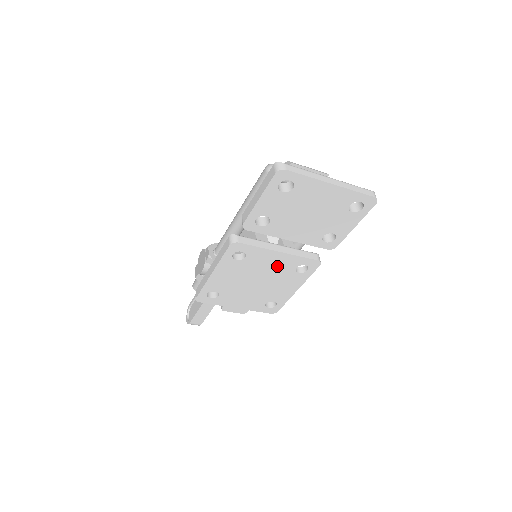
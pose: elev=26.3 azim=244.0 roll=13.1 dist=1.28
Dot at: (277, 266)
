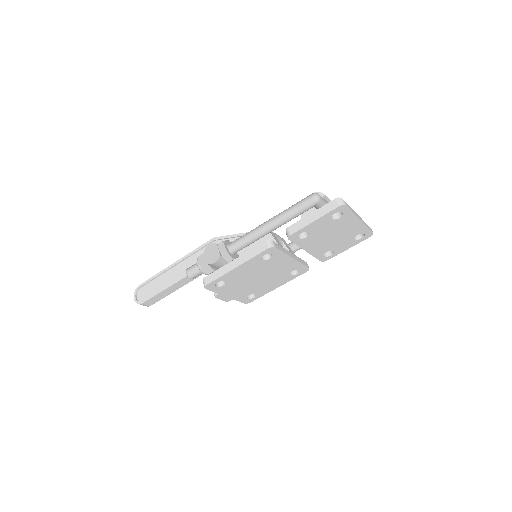
Dot at: (282, 268)
